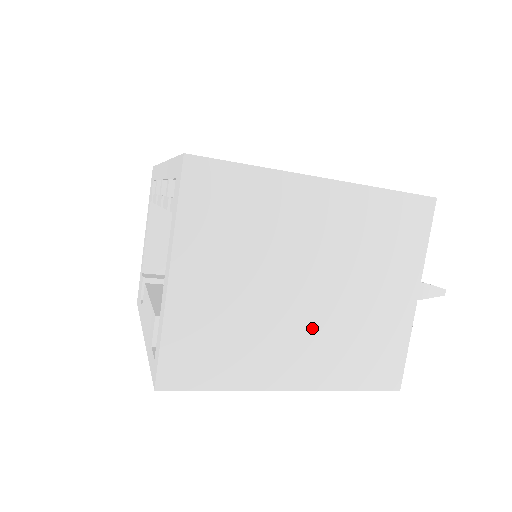
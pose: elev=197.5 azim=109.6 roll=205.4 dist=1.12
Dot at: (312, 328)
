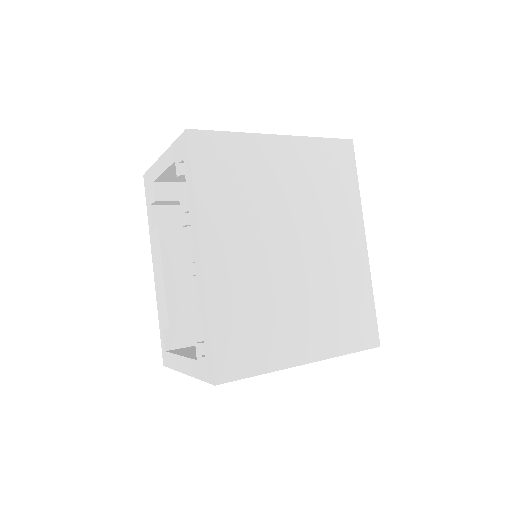
Dot at: occluded
